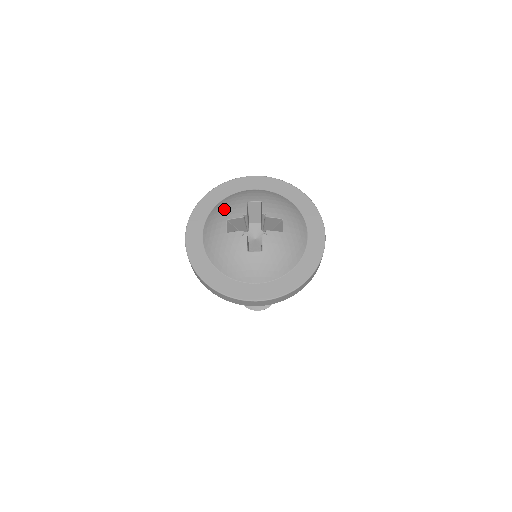
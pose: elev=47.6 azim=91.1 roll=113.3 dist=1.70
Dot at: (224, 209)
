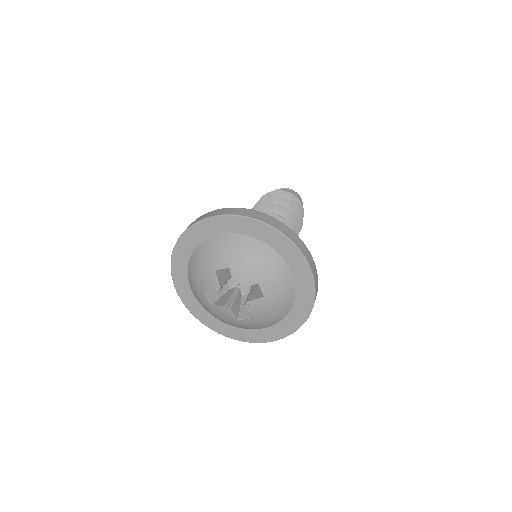
Dot at: (197, 277)
